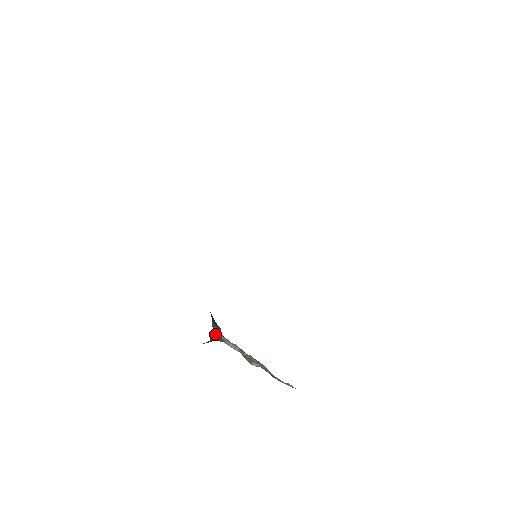
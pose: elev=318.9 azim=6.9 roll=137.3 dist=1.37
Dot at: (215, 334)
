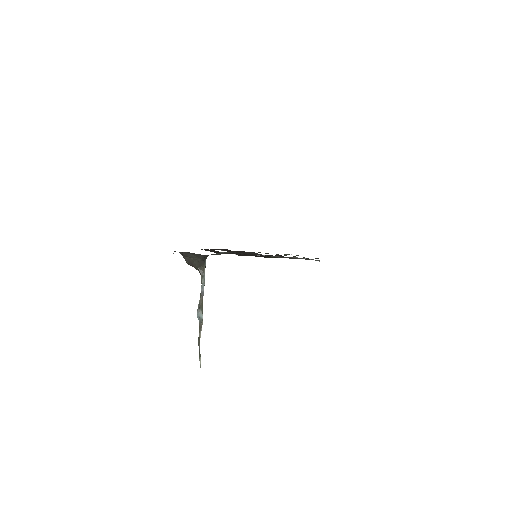
Dot at: (204, 262)
